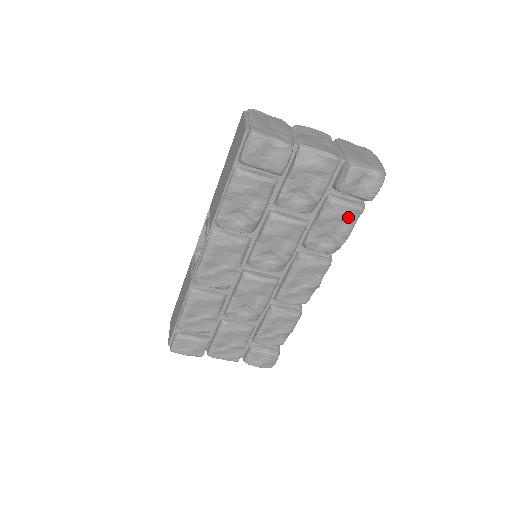
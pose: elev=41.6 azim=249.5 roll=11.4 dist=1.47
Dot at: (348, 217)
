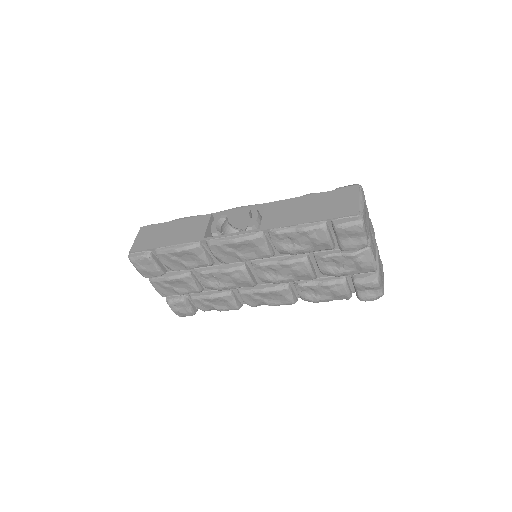
Dot at: (339, 296)
